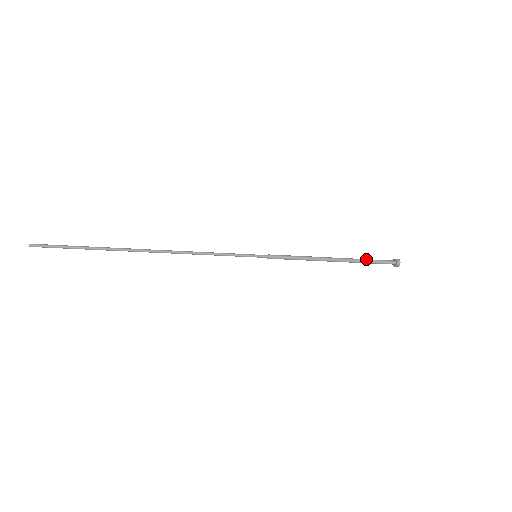
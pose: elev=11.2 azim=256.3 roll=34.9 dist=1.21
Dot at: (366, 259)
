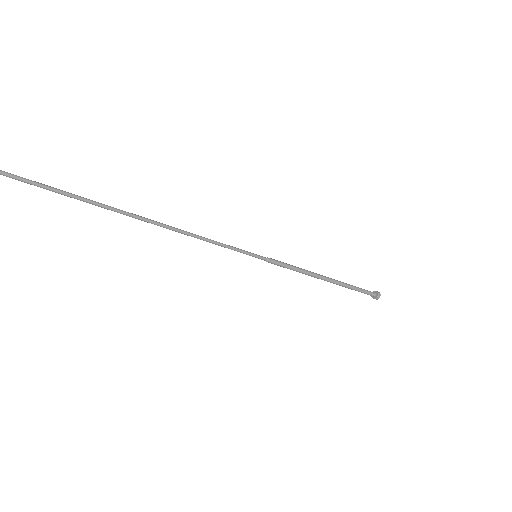
Dot at: (352, 285)
